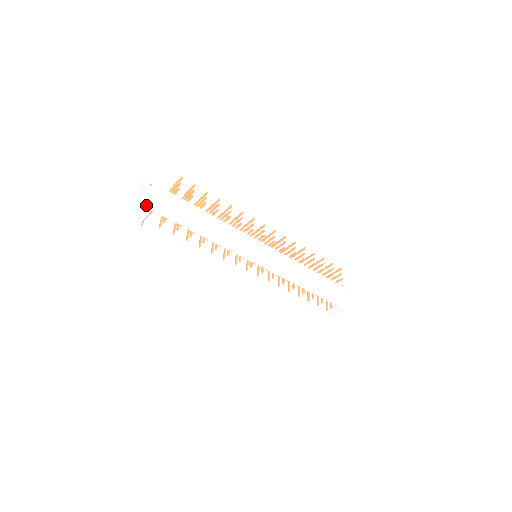
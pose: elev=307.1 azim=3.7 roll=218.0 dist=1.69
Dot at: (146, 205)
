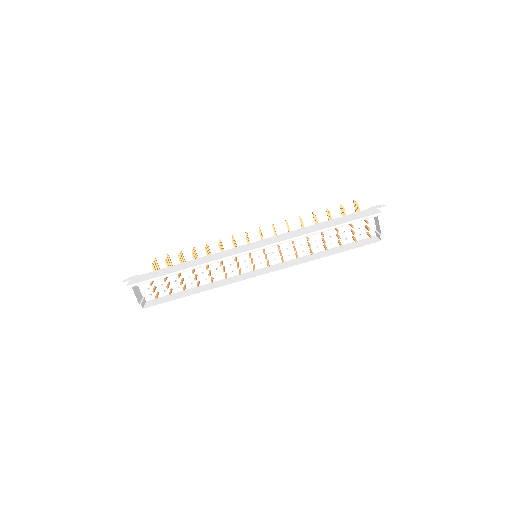
Dot at: occluded
